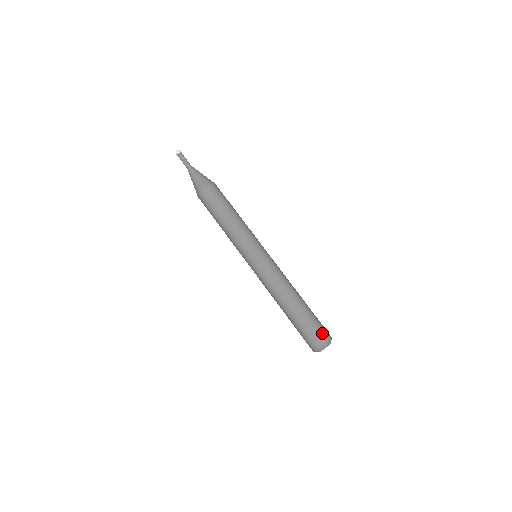
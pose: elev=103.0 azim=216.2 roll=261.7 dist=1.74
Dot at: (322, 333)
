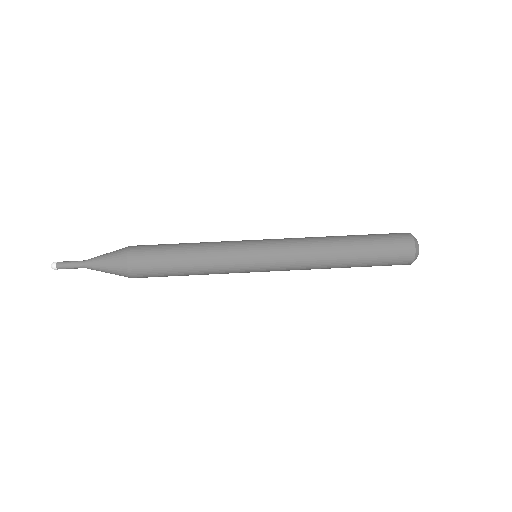
Dot at: (398, 234)
